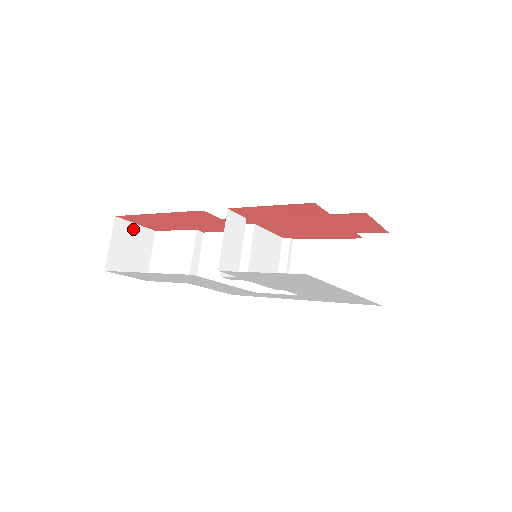
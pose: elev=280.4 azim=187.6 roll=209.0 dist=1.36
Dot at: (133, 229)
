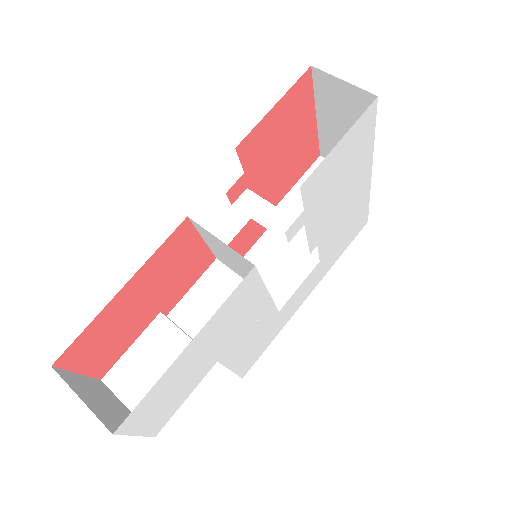
Dot at: (81, 380)
